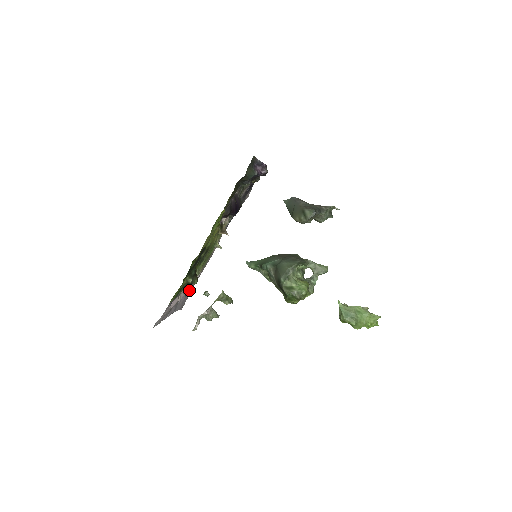
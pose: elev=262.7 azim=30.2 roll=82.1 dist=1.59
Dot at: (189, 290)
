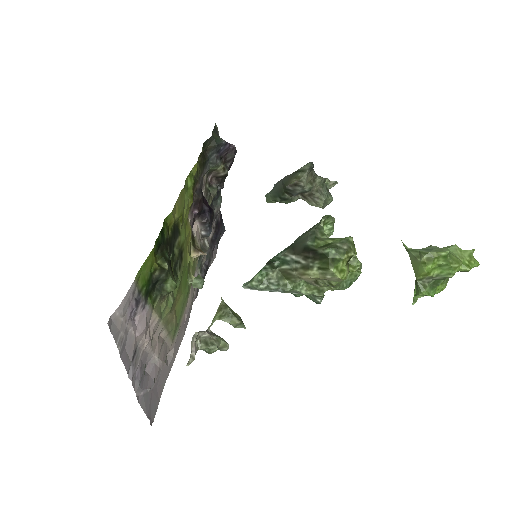
Dot at: (158, 382)
